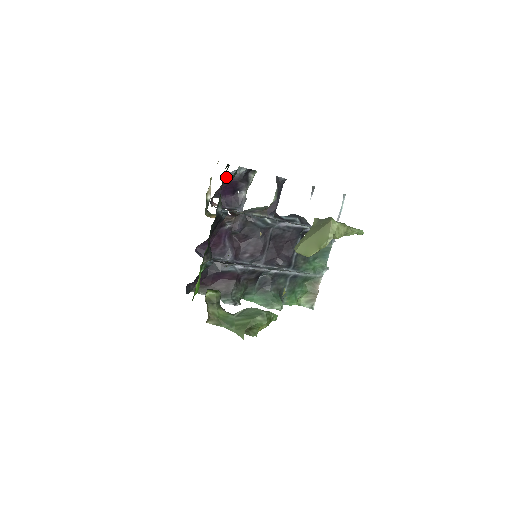
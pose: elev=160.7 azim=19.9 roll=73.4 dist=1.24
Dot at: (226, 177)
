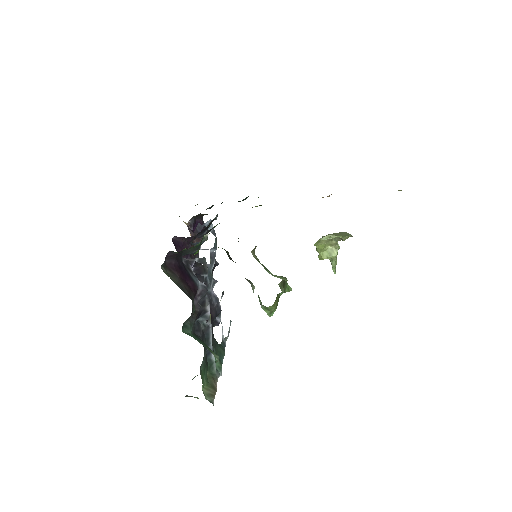
Dot at: occluded
